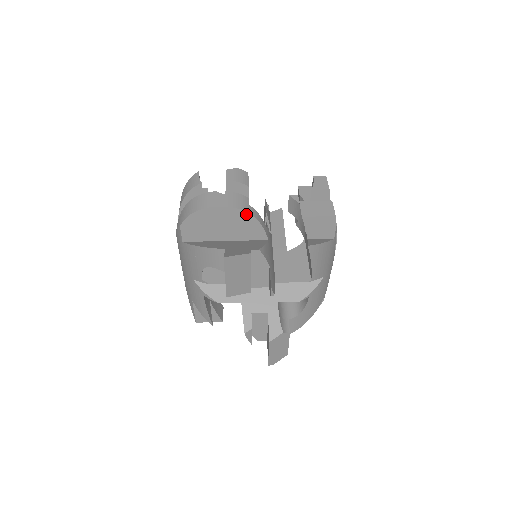
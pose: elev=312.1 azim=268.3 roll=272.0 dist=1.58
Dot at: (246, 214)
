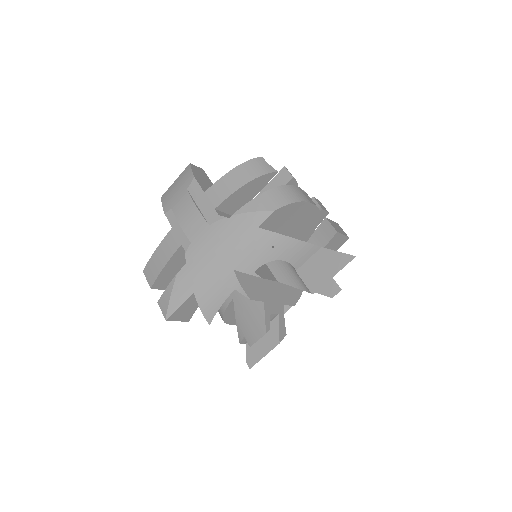
Dot at: (318, 217)
